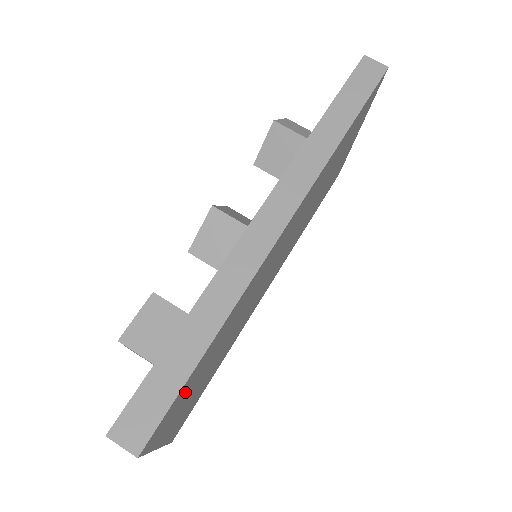
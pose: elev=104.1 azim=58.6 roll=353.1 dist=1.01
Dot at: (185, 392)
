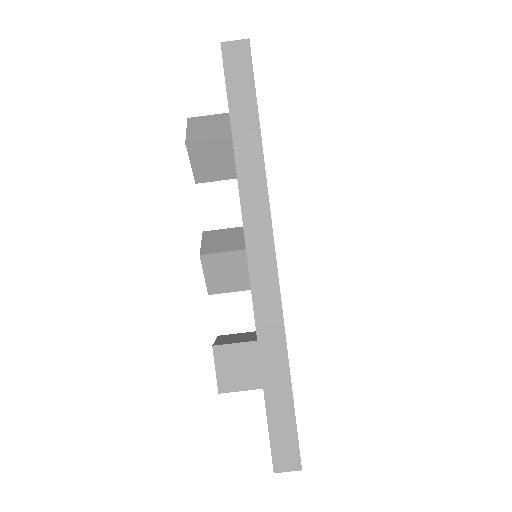
Dot at: occluded
